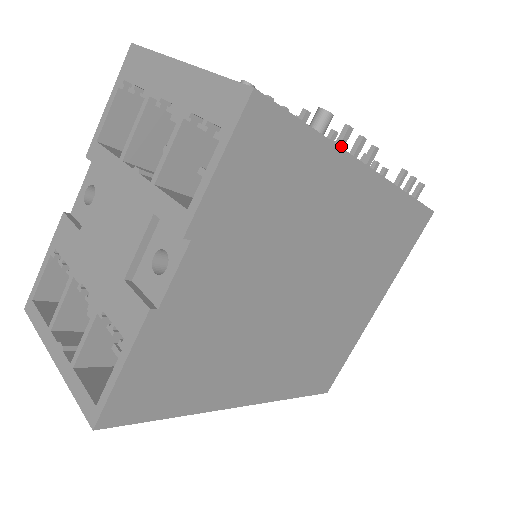
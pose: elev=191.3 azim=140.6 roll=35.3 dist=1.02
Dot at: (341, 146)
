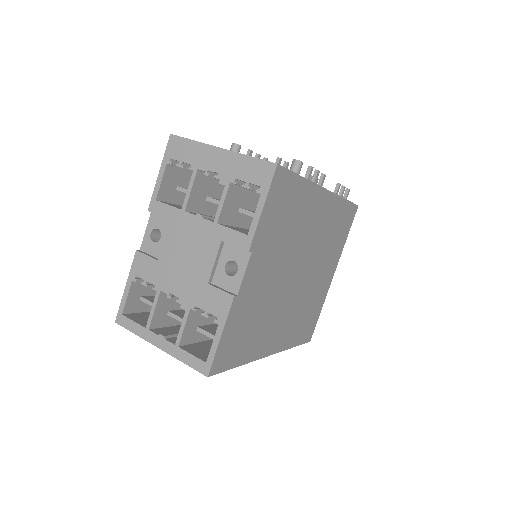
Dot at: (308, 179)
